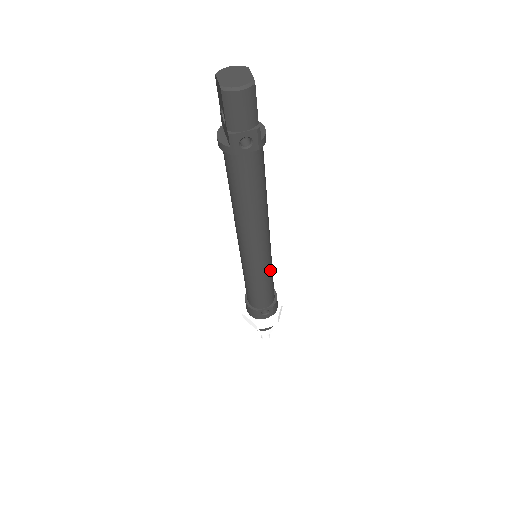
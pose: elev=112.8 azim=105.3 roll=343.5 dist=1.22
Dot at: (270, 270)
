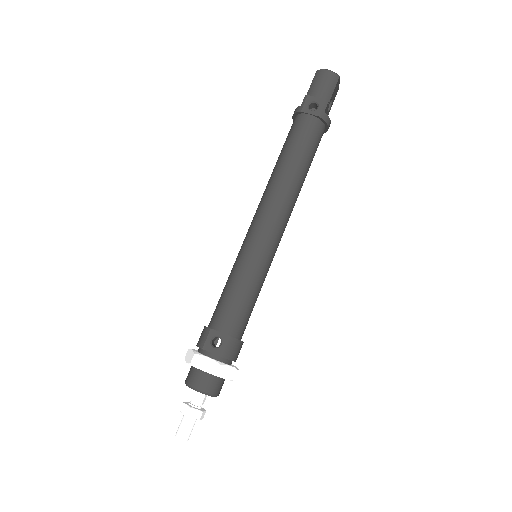
Dot at: (260, 273)
